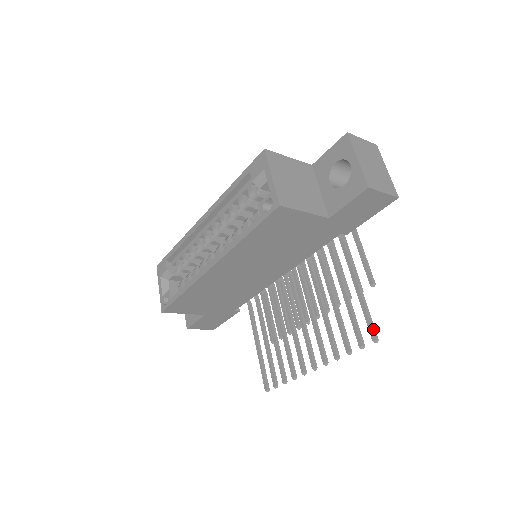
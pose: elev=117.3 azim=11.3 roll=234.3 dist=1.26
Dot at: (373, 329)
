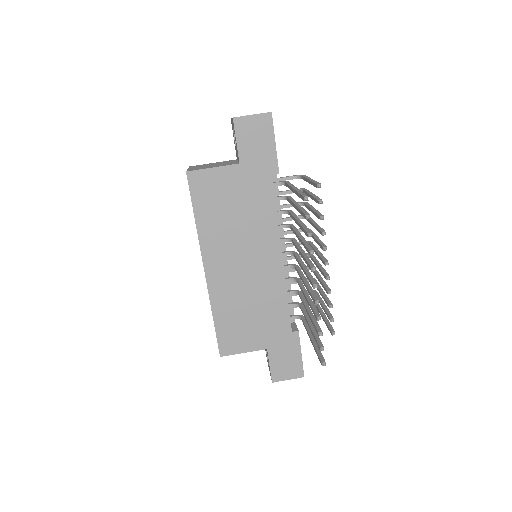
Dot at: (302, 195)
